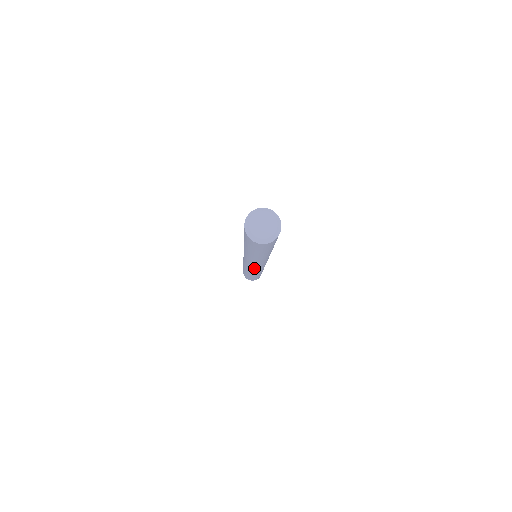
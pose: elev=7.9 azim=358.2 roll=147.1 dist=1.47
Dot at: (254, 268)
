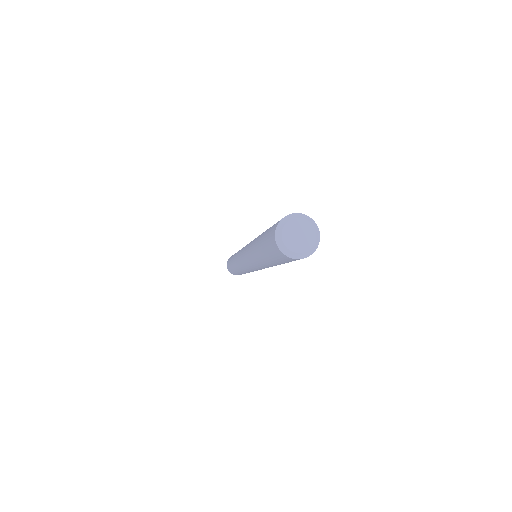
Dot at: occluded
